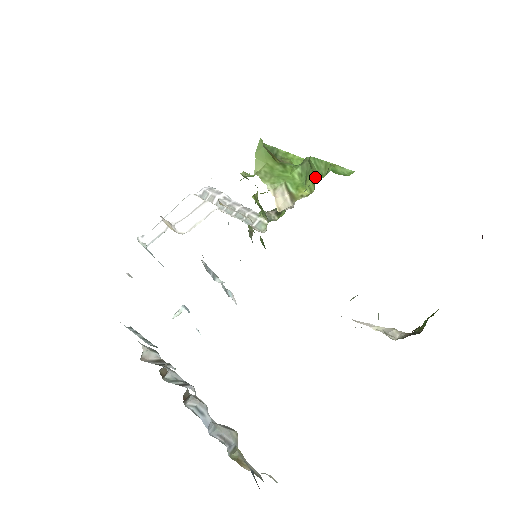
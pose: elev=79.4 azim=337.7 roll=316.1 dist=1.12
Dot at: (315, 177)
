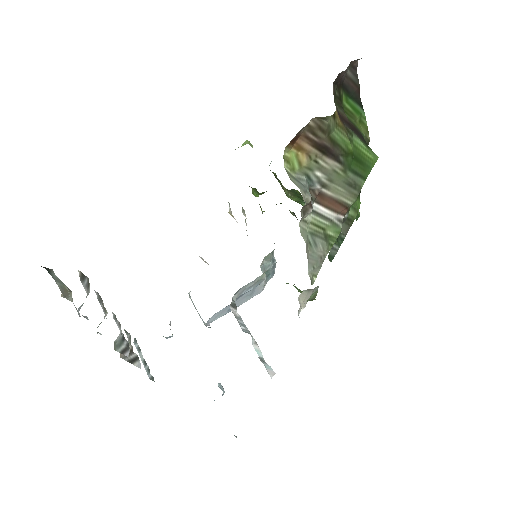
Dot at: occluded
